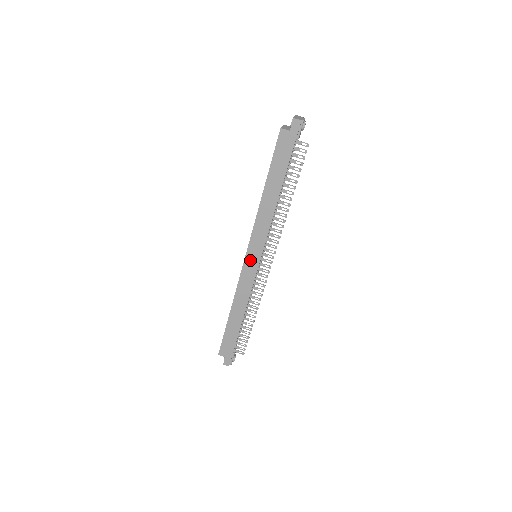
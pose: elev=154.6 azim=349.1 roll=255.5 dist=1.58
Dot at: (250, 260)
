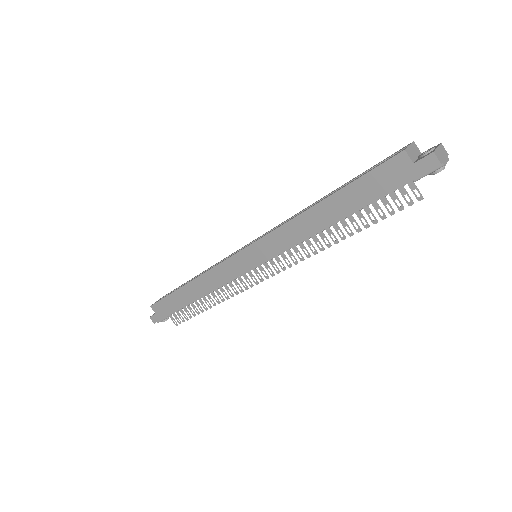
Dot at: (245, 257)
